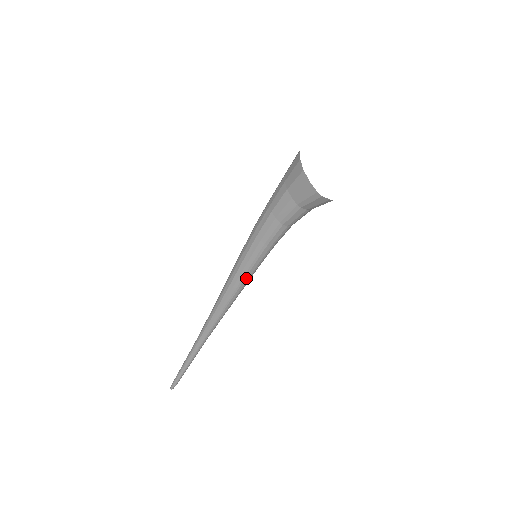
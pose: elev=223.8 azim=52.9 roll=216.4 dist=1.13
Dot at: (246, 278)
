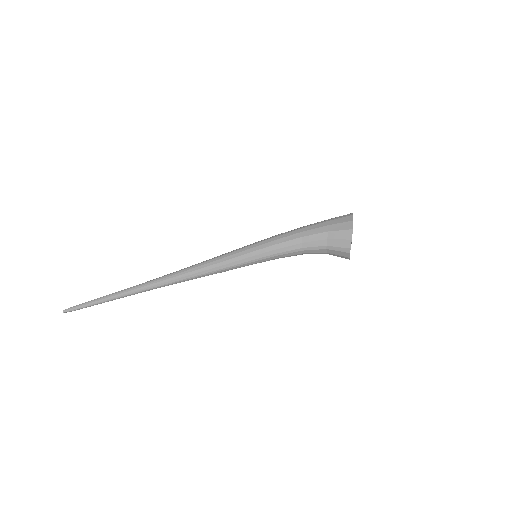
Dot at: (237, 266)
